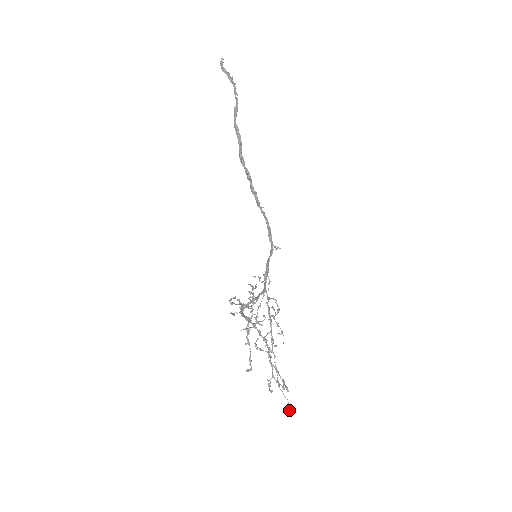
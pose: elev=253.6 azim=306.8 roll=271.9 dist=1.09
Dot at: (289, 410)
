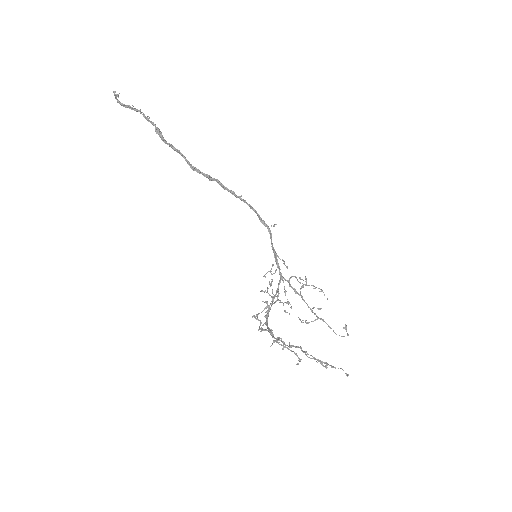
Dot at: (347, 375)
